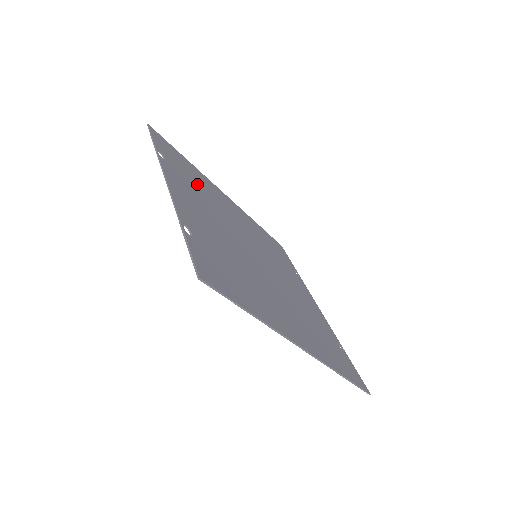
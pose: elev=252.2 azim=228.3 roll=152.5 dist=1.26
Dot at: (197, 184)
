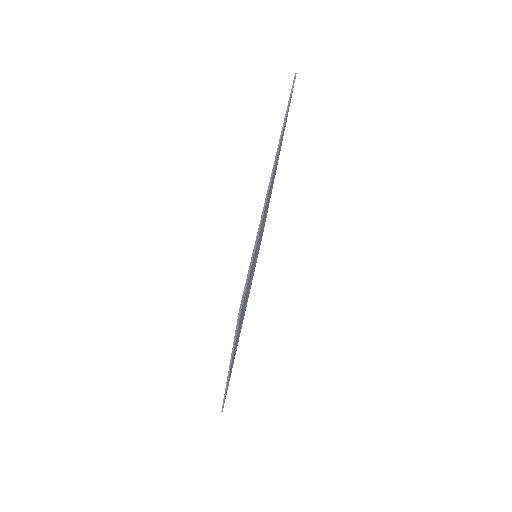
Dot at: occluded
